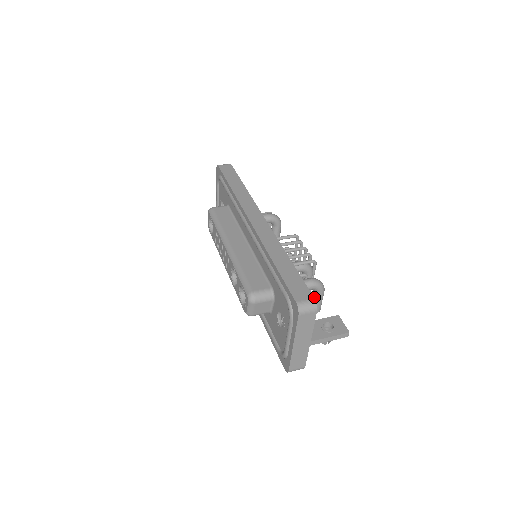
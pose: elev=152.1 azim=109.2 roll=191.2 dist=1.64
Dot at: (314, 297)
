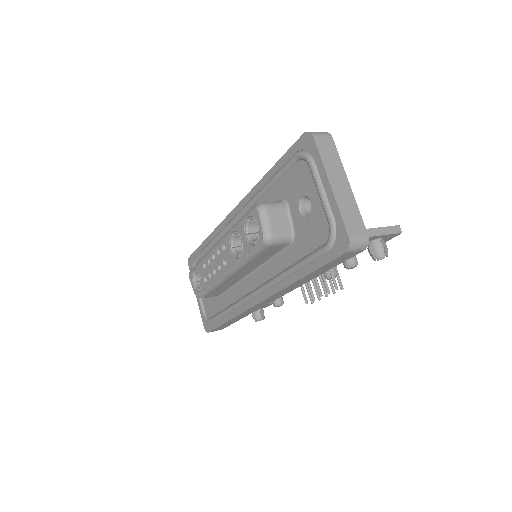
Dot at: occluded
